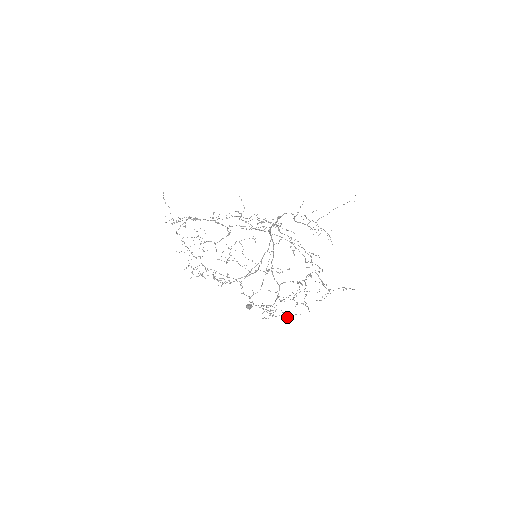
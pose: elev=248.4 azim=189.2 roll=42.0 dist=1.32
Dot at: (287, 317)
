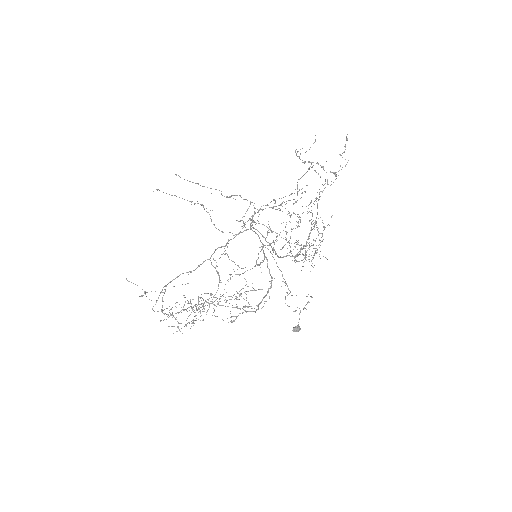
Dot at: (323, 227)
